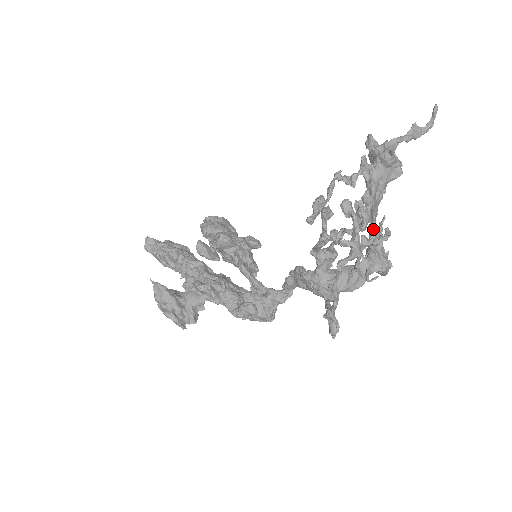
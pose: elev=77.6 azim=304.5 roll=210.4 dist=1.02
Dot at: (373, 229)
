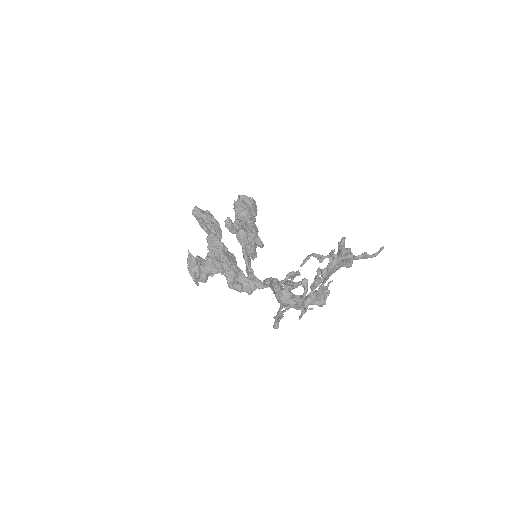
Dot at: (322, 285)
